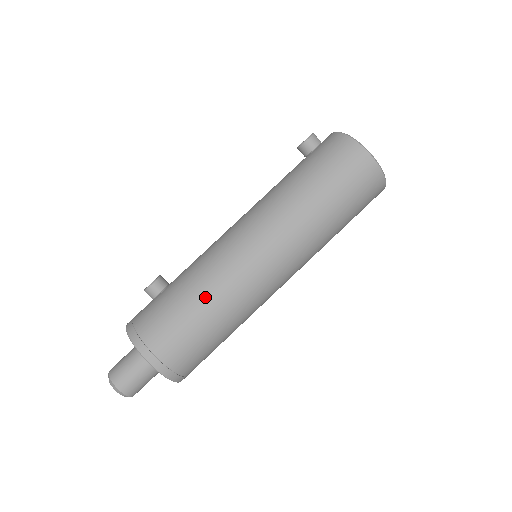
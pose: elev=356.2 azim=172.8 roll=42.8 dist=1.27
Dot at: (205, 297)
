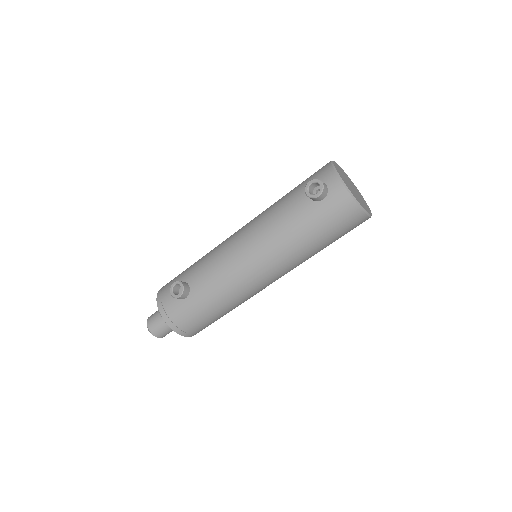
Dot at: (226, 306)
